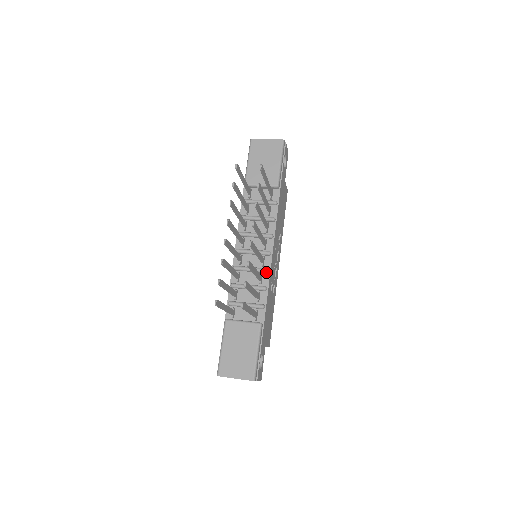
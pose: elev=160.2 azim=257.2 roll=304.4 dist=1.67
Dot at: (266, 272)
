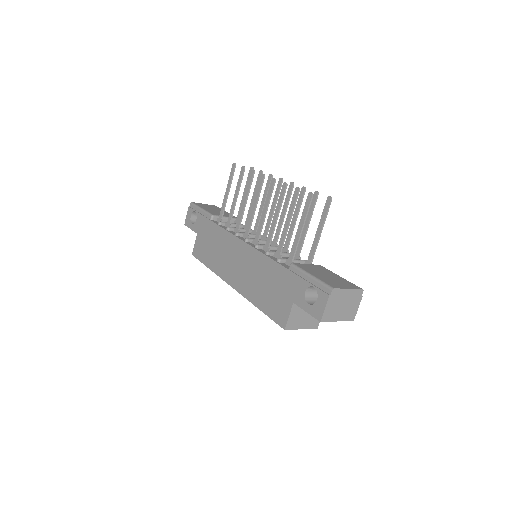
Dot at: occluded
